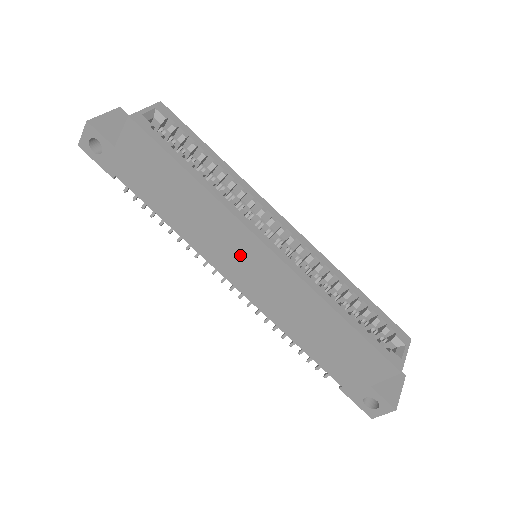
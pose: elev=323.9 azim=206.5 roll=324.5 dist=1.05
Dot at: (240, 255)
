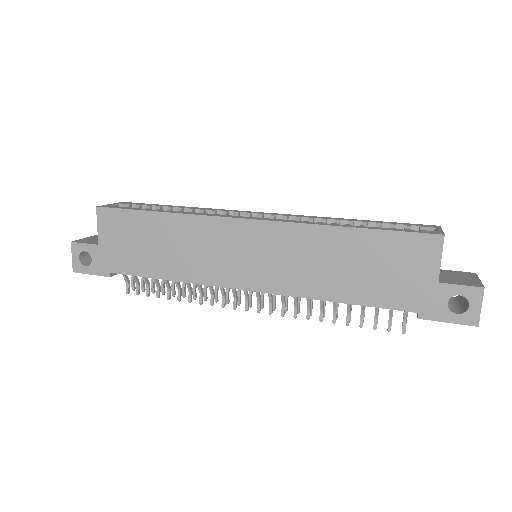
Dot at: (236, 251)
